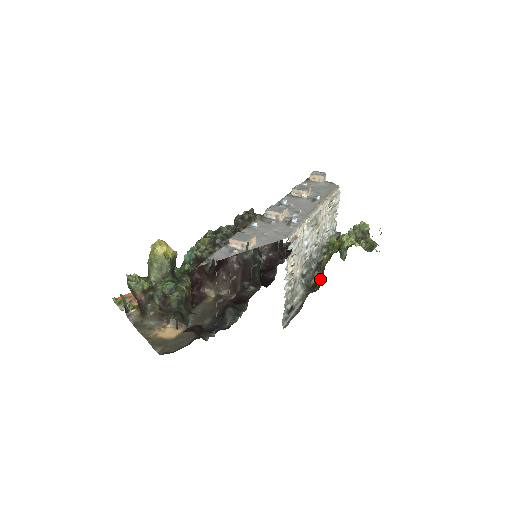
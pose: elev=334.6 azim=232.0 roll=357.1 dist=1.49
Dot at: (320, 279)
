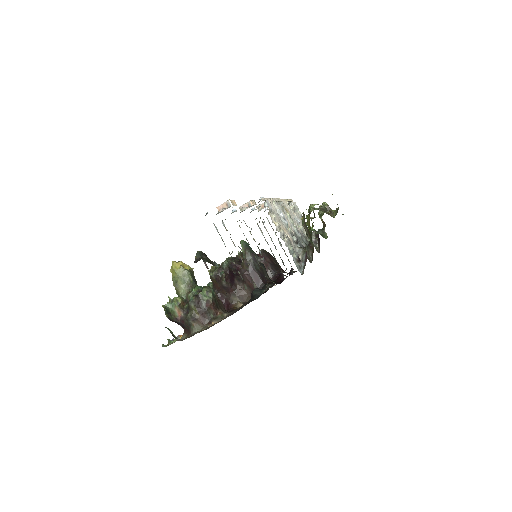
Dot at: (309, 236)
